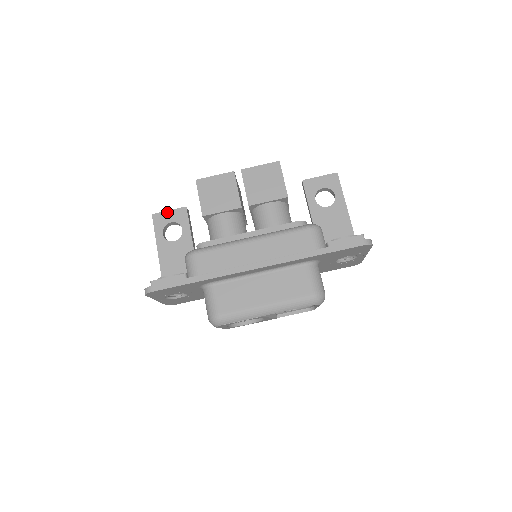
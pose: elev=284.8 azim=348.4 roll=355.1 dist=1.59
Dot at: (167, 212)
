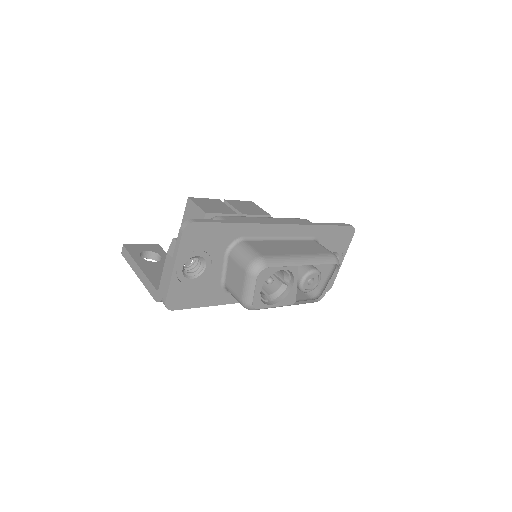
Dot at: (139, 245)
